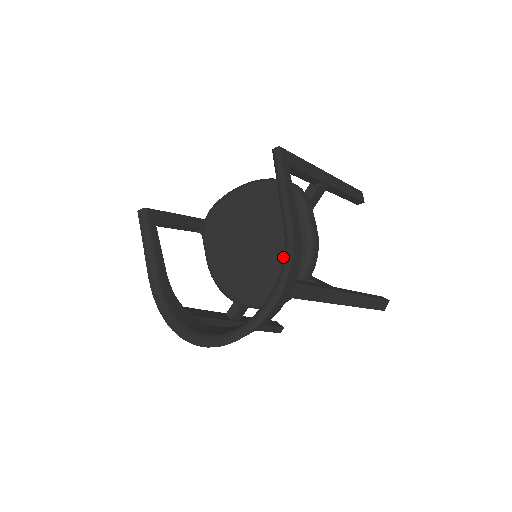
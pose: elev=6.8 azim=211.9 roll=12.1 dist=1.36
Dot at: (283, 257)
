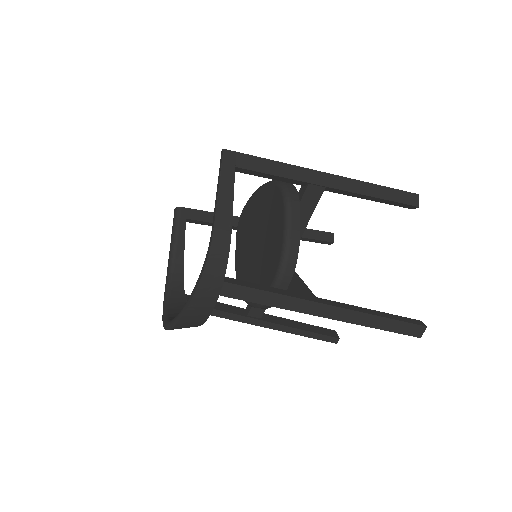
Dot at: (268, 259)
